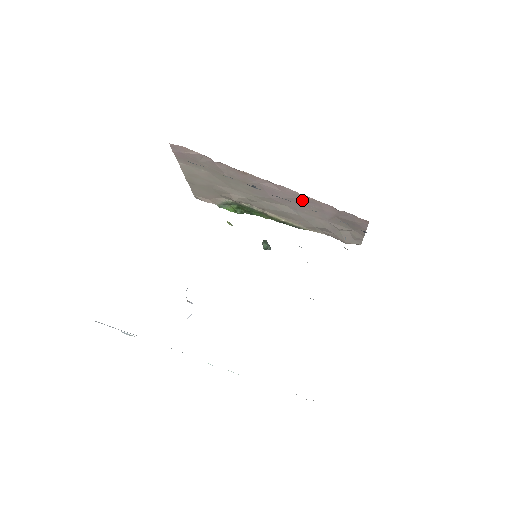
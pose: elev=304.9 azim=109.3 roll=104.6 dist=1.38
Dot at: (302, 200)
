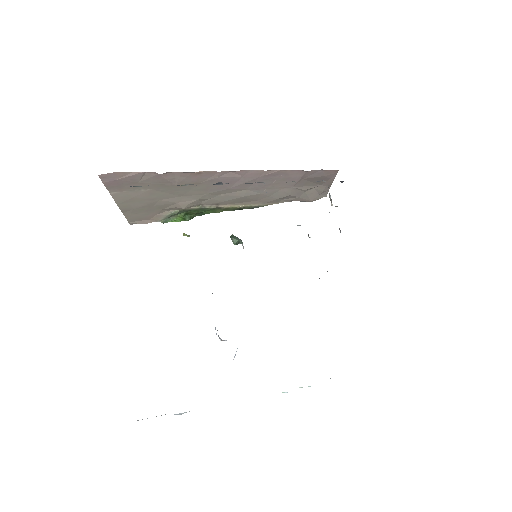
Dot at: (266, 176)
